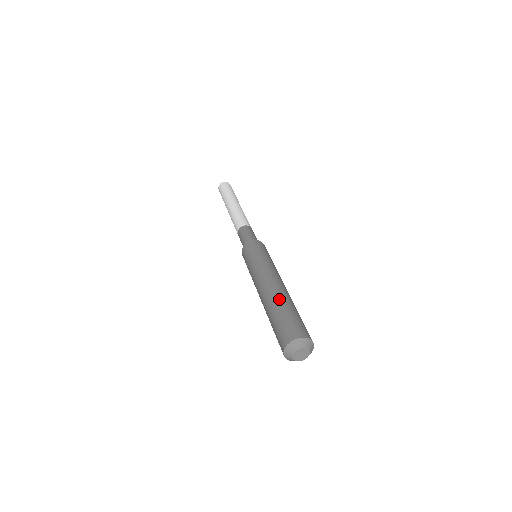
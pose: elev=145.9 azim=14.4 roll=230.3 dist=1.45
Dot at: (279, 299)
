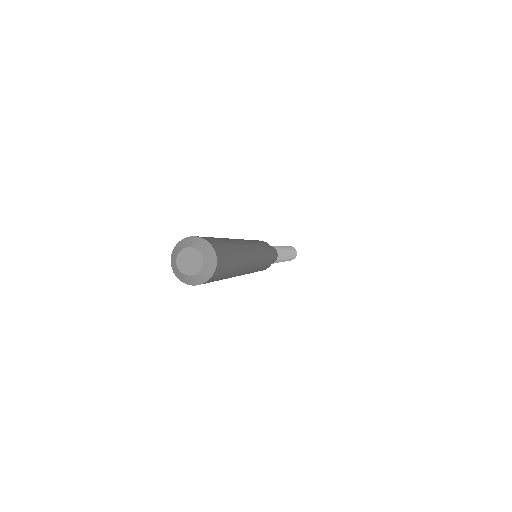
Dot at: occluded
